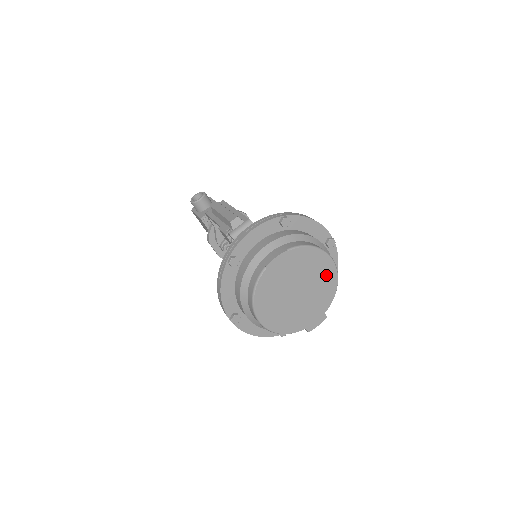
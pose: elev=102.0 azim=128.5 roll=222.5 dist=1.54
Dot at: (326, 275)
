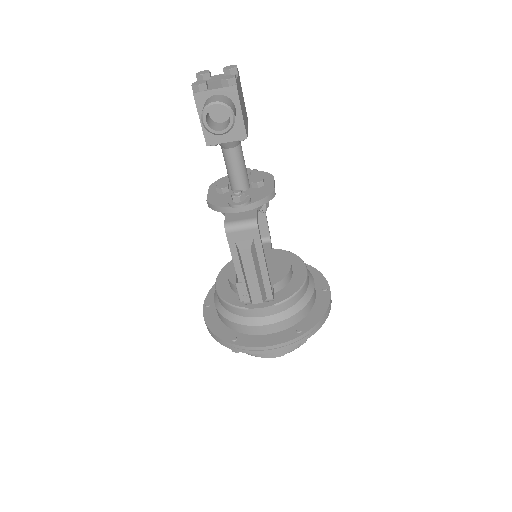
Dot at: occluded
